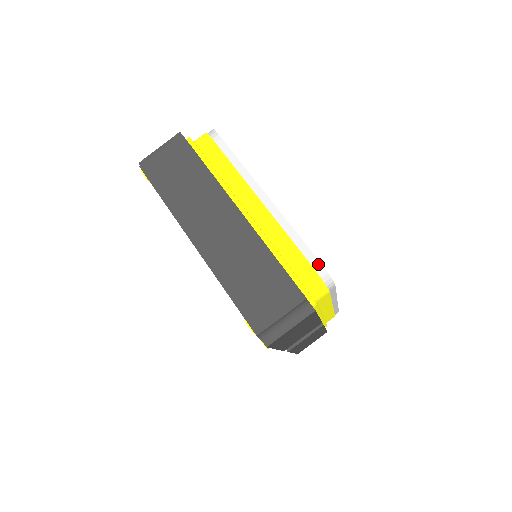
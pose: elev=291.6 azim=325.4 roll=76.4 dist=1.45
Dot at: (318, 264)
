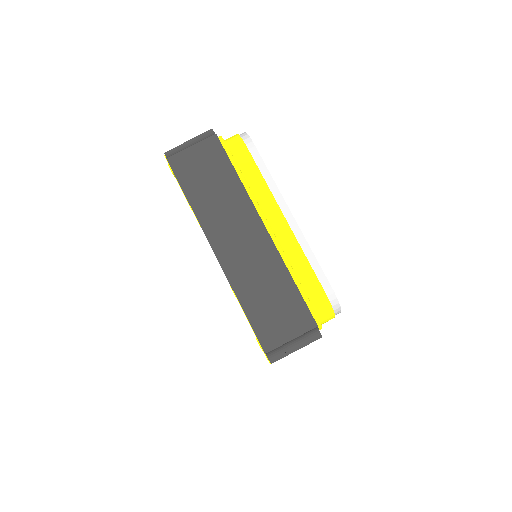
Dot at: (332, 293)
